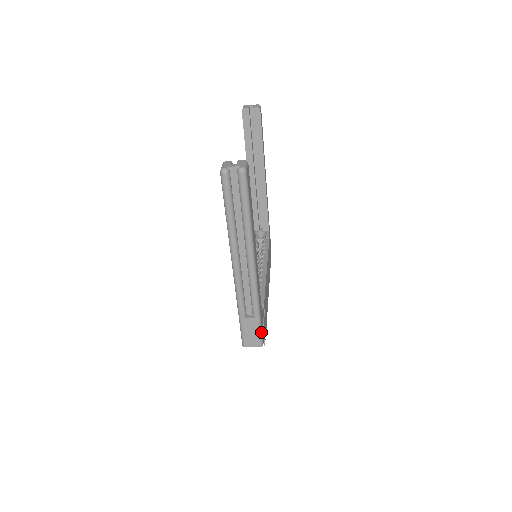
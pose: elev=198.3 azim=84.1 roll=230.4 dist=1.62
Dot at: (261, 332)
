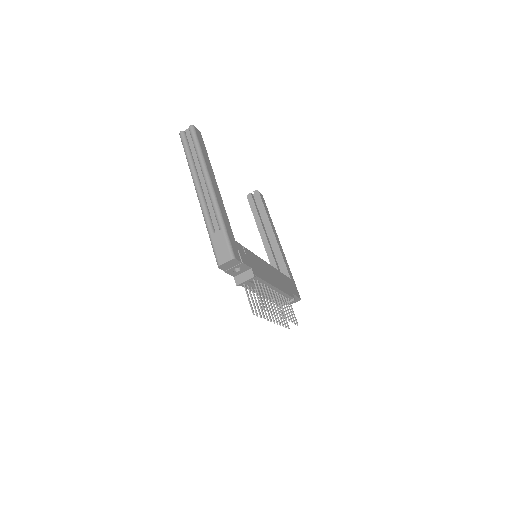
Dot at: (230, 244)
